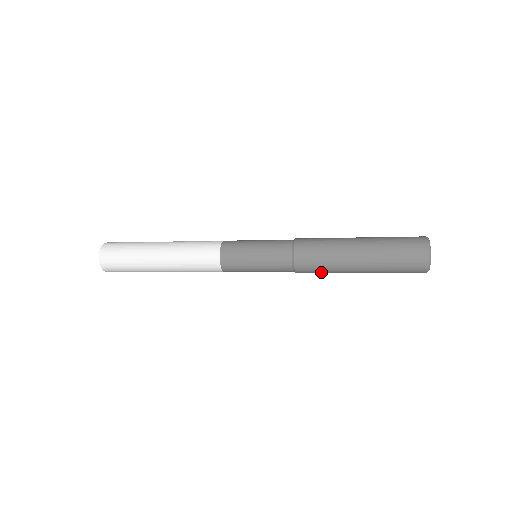
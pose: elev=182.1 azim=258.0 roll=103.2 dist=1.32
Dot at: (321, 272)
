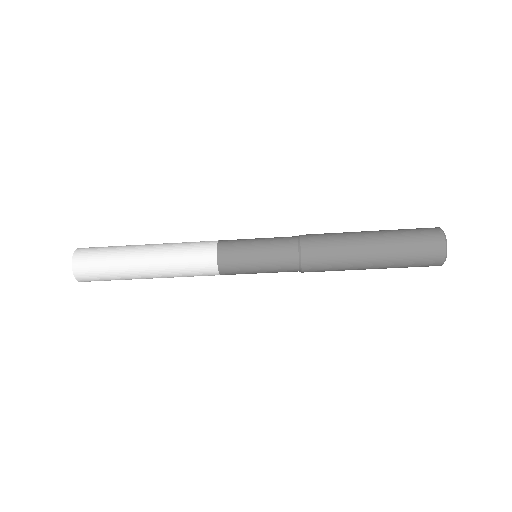
Dot at: (330, 267)
